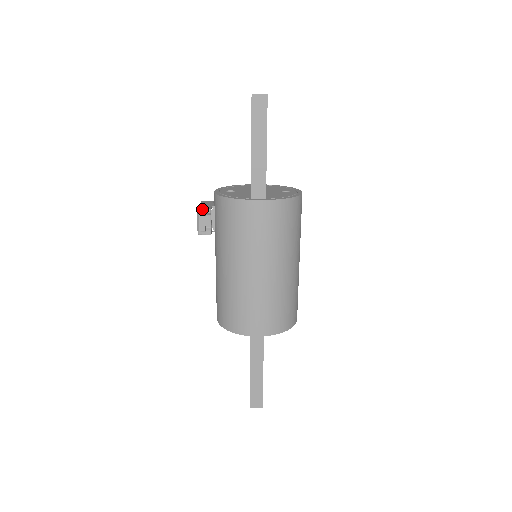
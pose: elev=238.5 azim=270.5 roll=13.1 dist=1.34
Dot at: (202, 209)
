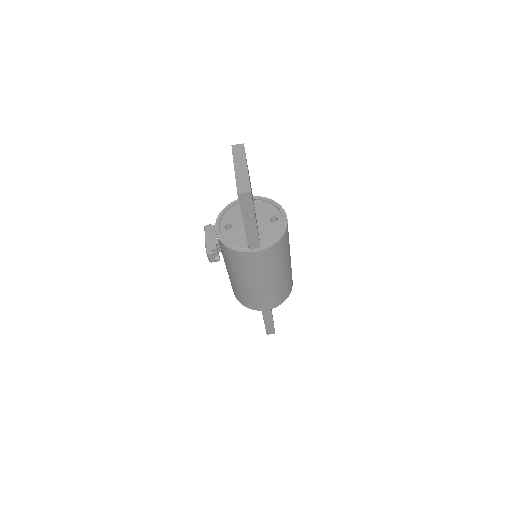
Dot at: (210, 250)
